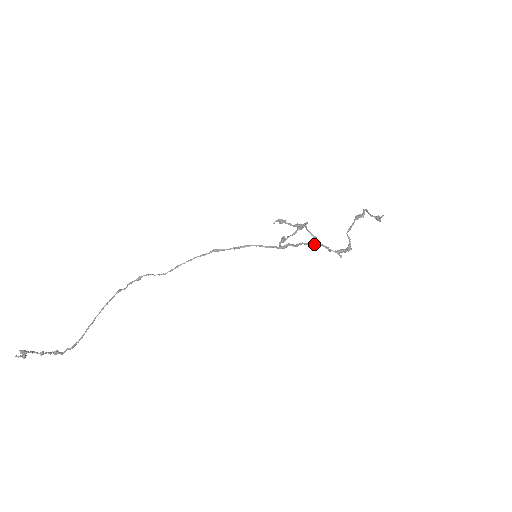
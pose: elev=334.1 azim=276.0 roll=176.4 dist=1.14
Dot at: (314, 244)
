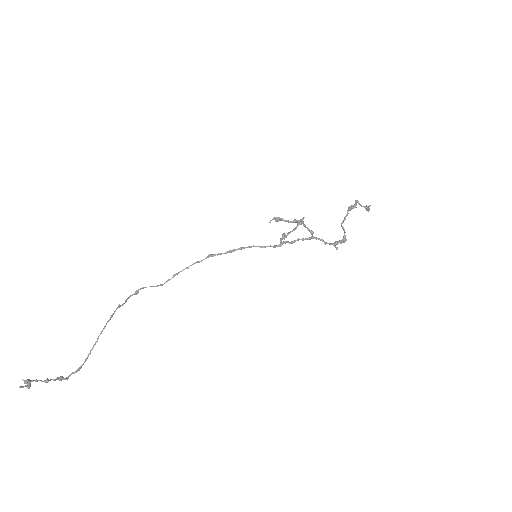
Dot at: occluded
